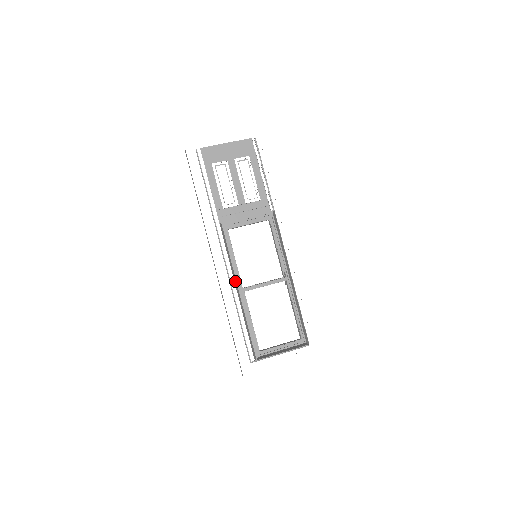
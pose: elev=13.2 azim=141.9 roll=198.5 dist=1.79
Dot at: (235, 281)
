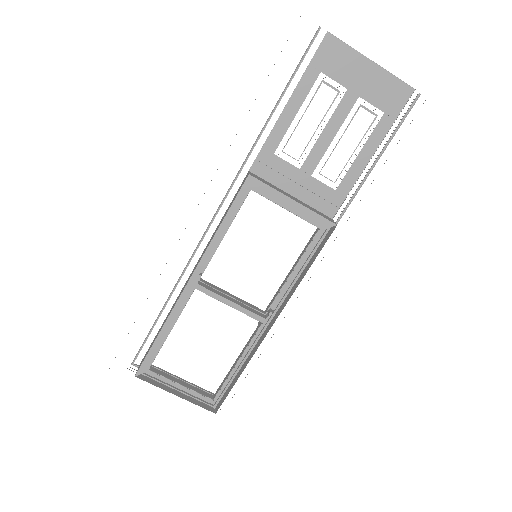
Dot at: (197, 264)
